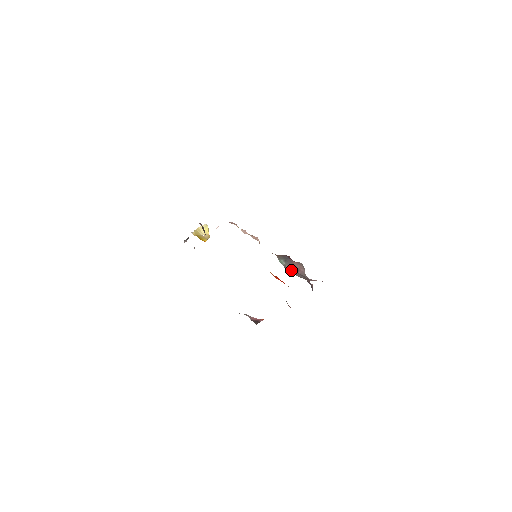
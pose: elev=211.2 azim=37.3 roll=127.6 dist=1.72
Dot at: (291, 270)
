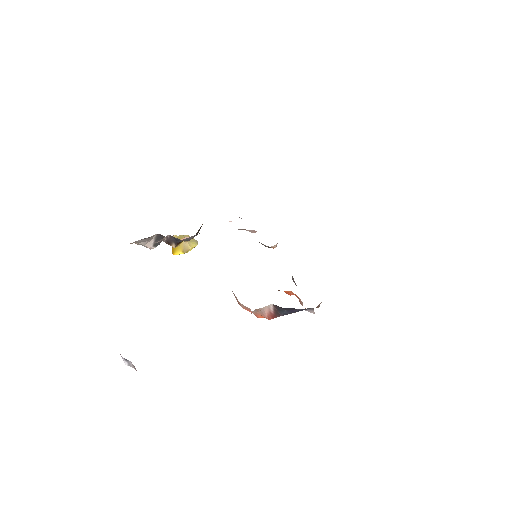
Dot at: (296, 285)
